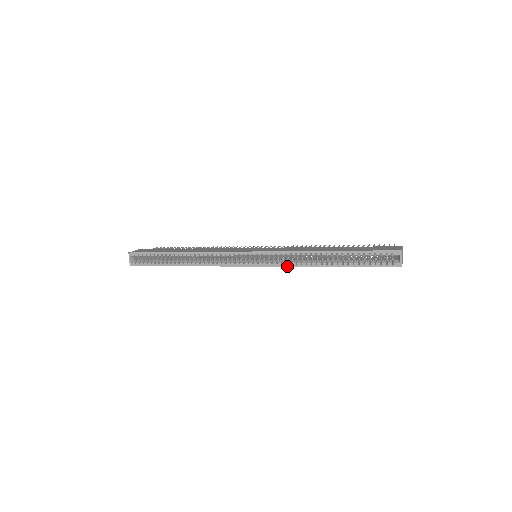
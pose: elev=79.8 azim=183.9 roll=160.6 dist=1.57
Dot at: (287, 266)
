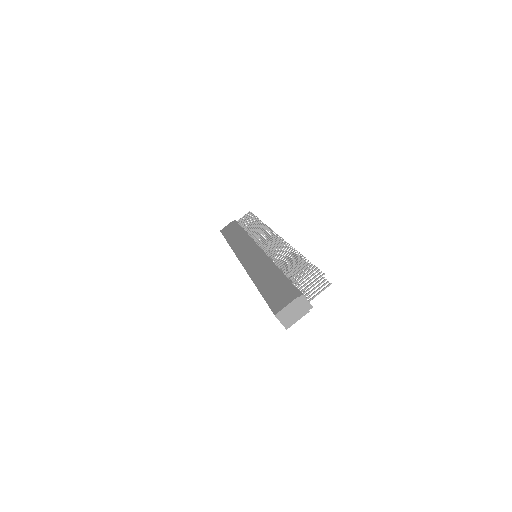
Dot at: occluded
